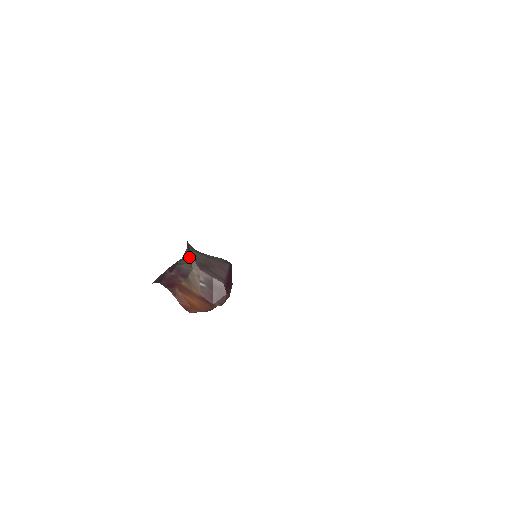
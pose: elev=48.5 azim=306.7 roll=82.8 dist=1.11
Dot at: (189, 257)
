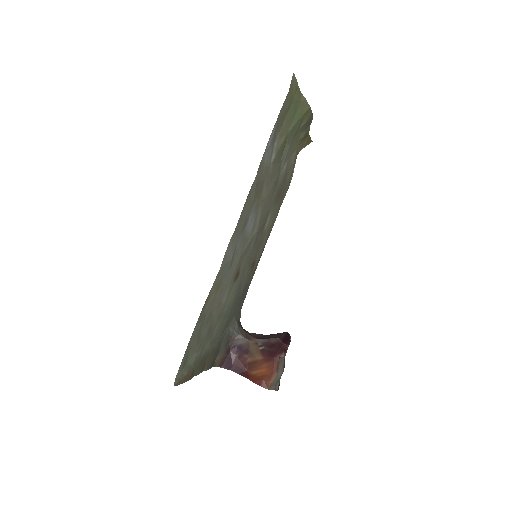
Dot at: (245, 334)
